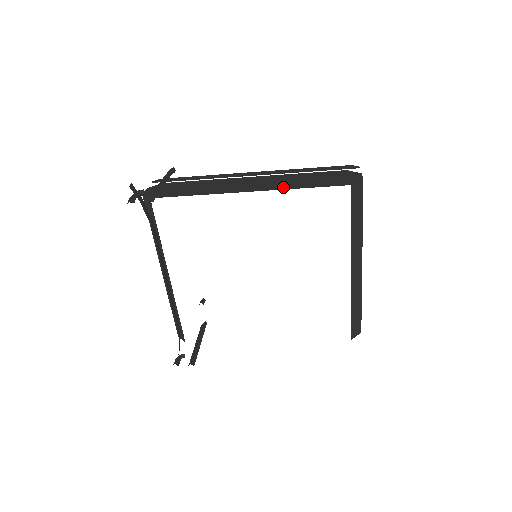
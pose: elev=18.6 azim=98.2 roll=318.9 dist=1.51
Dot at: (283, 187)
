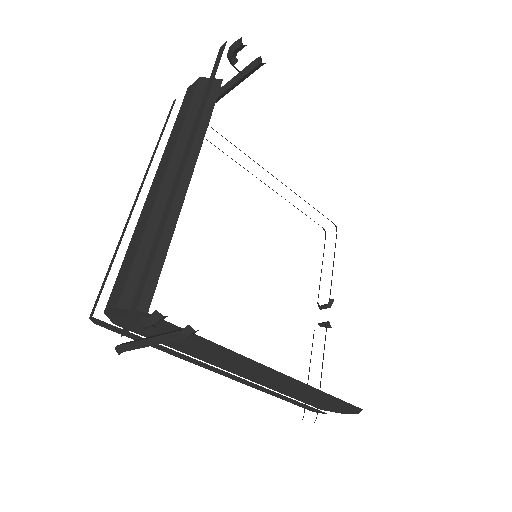
Dot at: occluded
